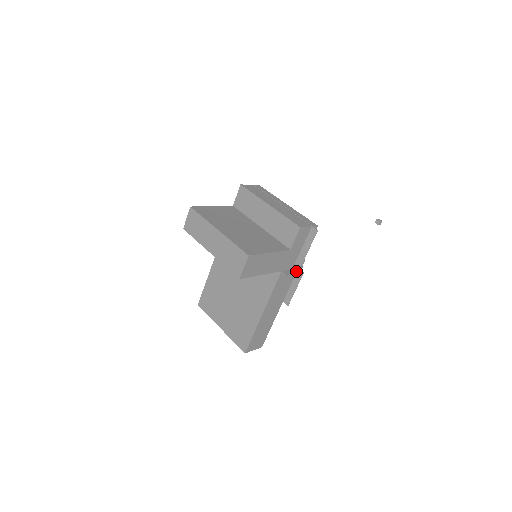
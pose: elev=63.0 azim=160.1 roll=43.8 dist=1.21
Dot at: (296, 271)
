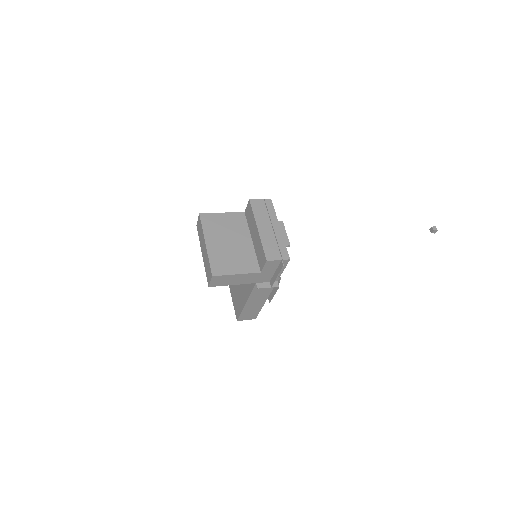
Dot at: (271, 285)
